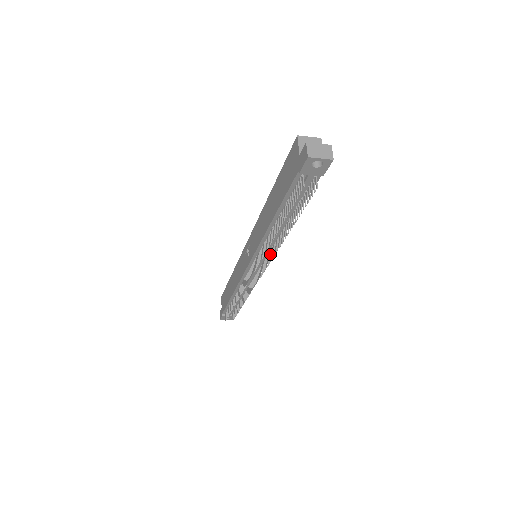
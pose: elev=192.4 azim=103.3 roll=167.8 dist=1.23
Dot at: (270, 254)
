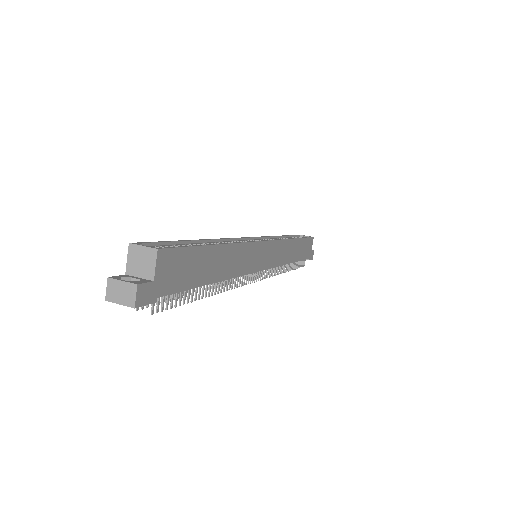
Dot at: (242, 277)
